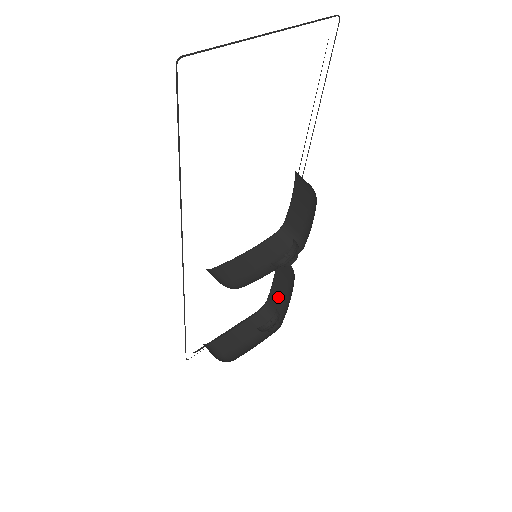
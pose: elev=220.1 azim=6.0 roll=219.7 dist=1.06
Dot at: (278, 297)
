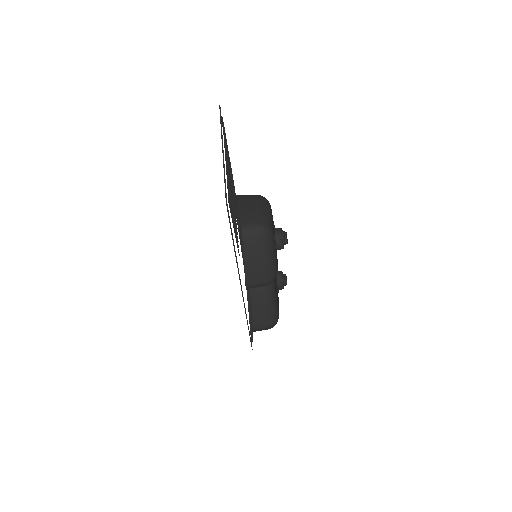
Dot at: occluded
